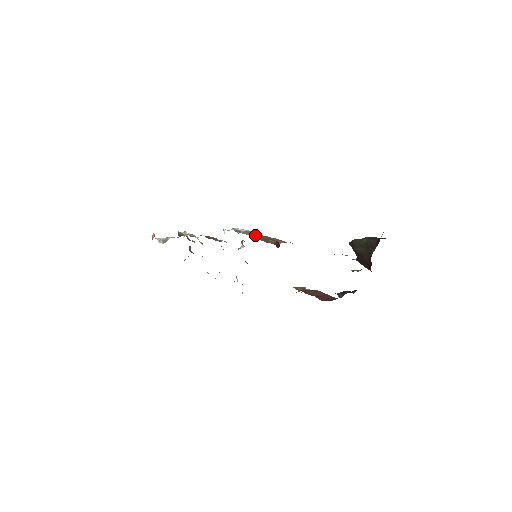
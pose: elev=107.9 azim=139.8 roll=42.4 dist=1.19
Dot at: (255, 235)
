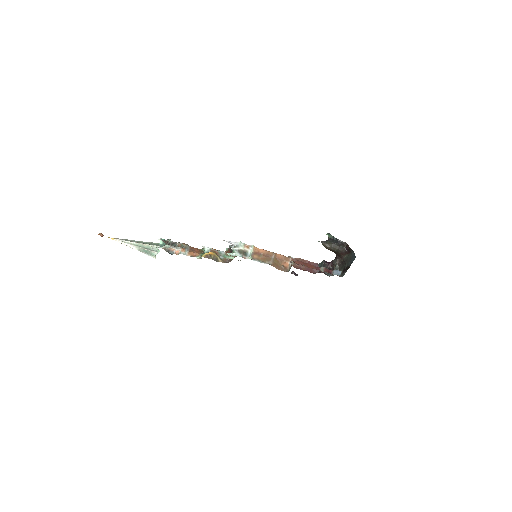
Dot at: (258, 253)
